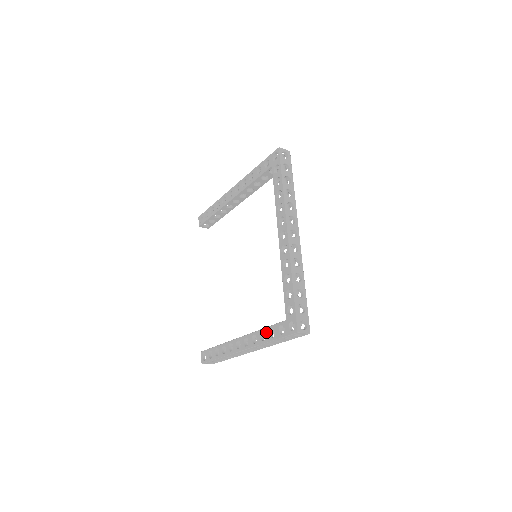
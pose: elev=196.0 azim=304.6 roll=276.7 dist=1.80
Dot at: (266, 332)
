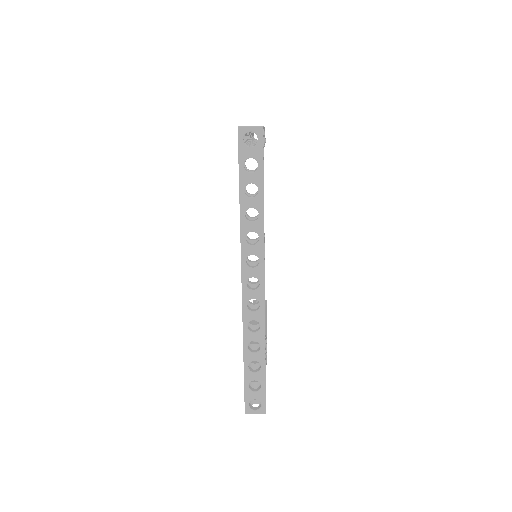
Dot at: occluded
